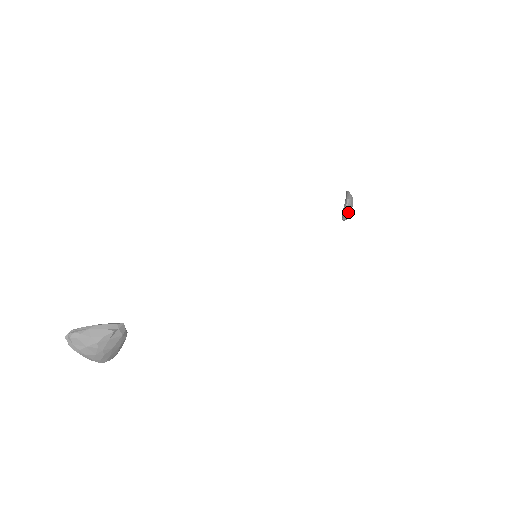
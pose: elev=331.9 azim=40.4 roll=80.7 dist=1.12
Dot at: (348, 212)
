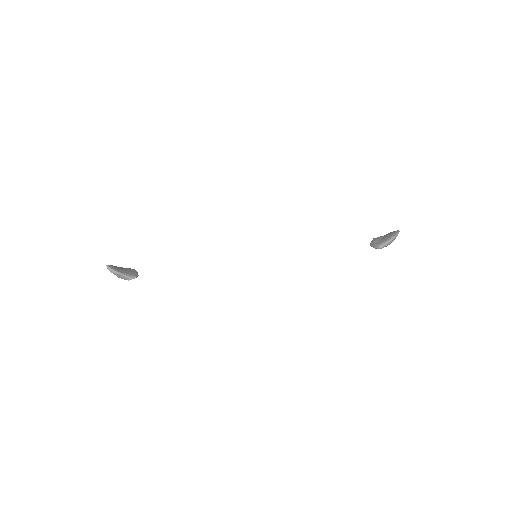
Dot at: occluded
